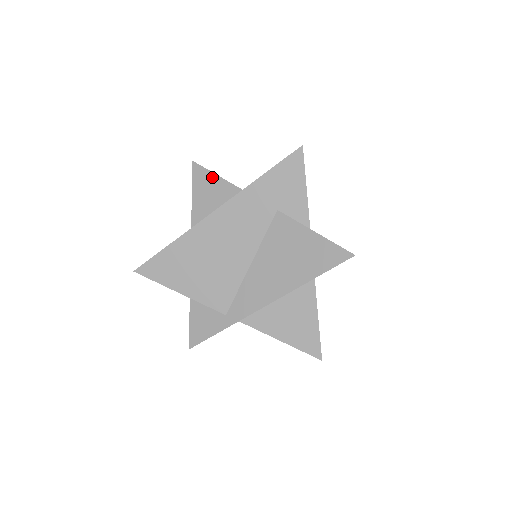
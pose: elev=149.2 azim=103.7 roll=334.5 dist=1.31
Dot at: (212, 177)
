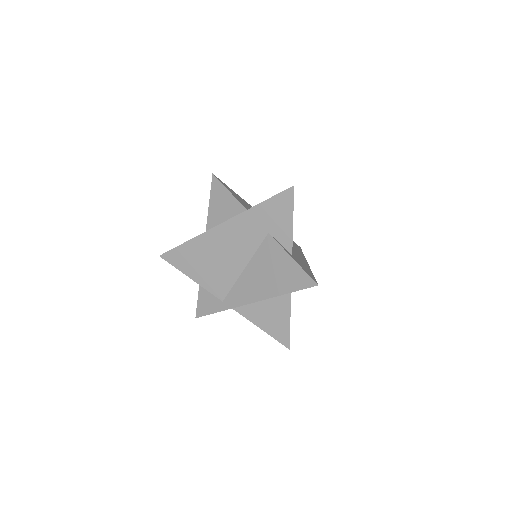
Dot at: (225, 191)
